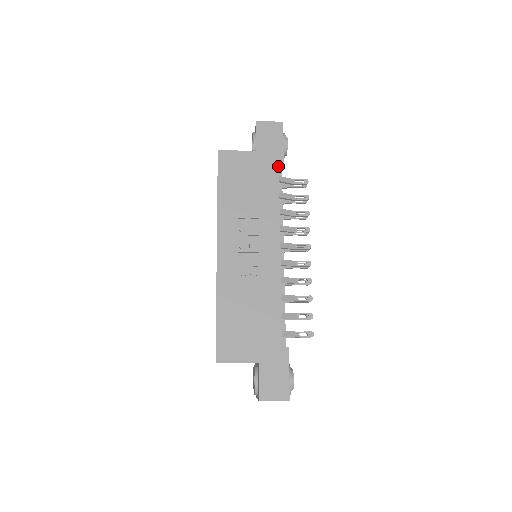
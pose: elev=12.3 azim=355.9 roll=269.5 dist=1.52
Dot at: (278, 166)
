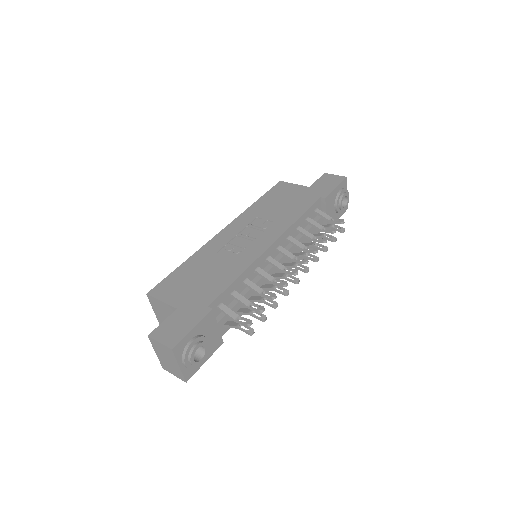
Dot at: (319, 198)
